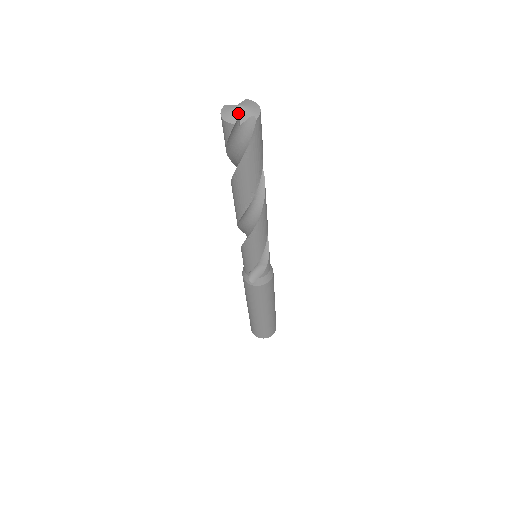
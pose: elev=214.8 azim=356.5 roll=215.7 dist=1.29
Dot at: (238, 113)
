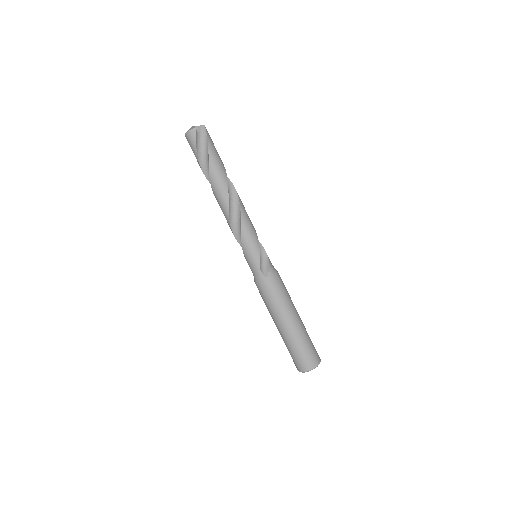
Dot at: (194, 126)
